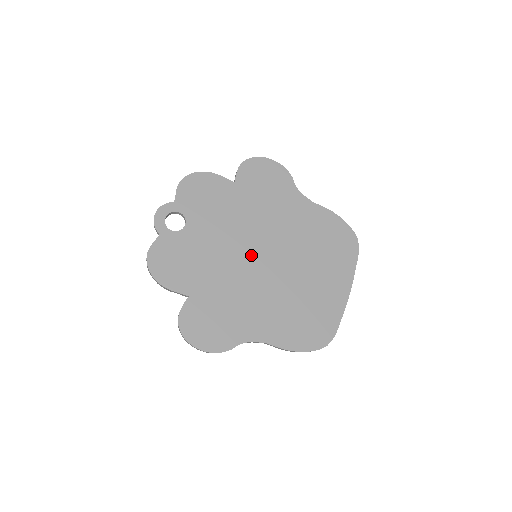
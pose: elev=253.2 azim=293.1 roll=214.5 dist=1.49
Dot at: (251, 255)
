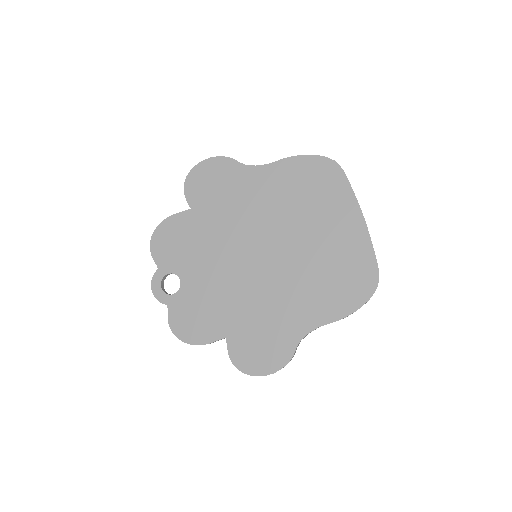
Dot at: (250, 260)
